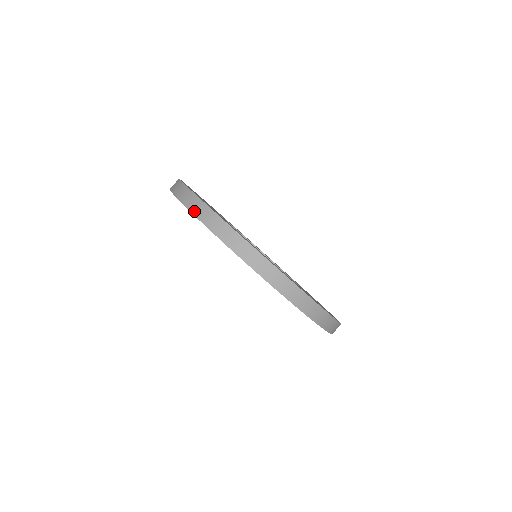
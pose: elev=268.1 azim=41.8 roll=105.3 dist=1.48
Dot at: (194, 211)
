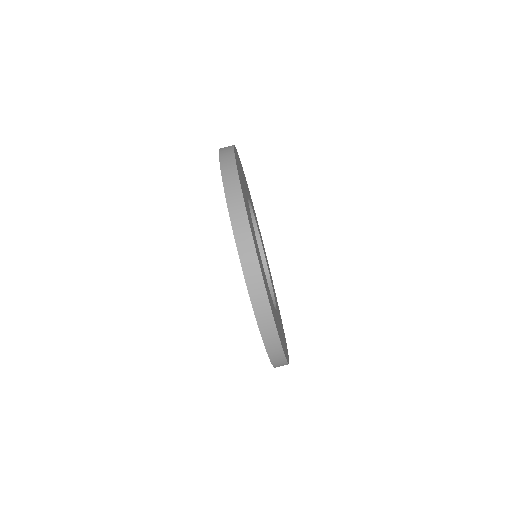
Dot at: (223, 164)
